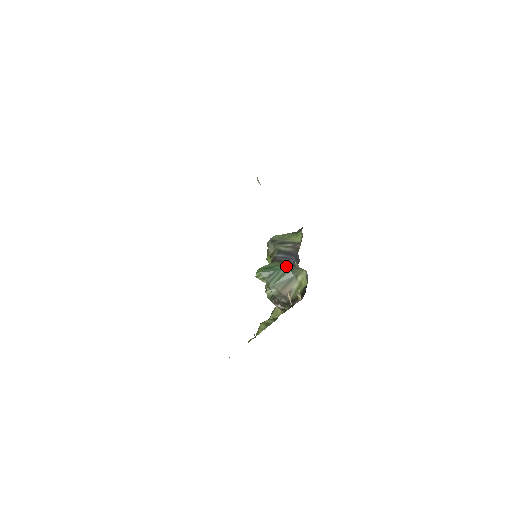
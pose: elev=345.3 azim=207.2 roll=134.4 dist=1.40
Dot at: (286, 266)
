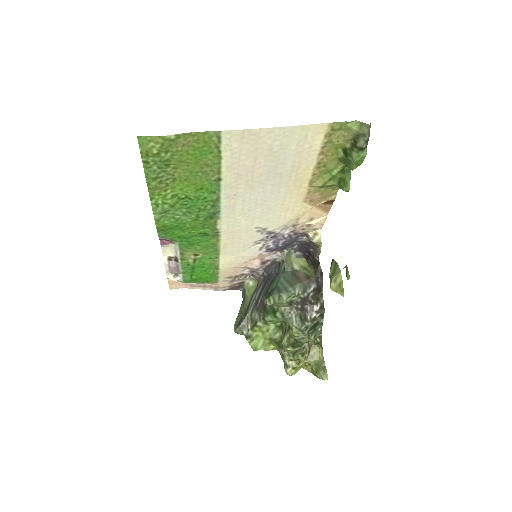
Dot at: (277, 277)
